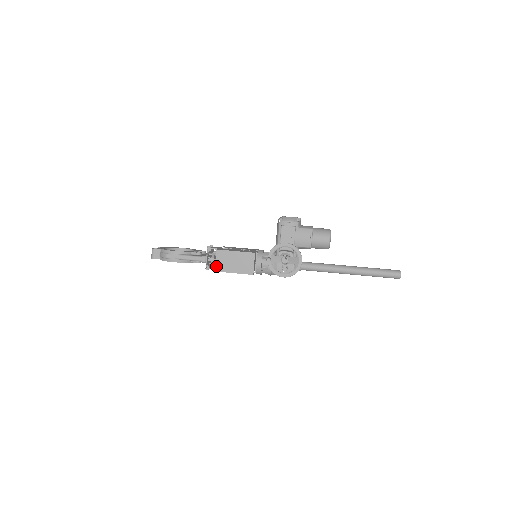
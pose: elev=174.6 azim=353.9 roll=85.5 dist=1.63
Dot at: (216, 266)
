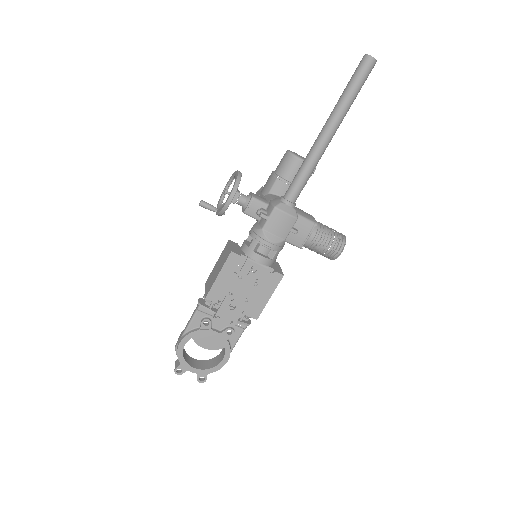
Dot at: (205, 294)
